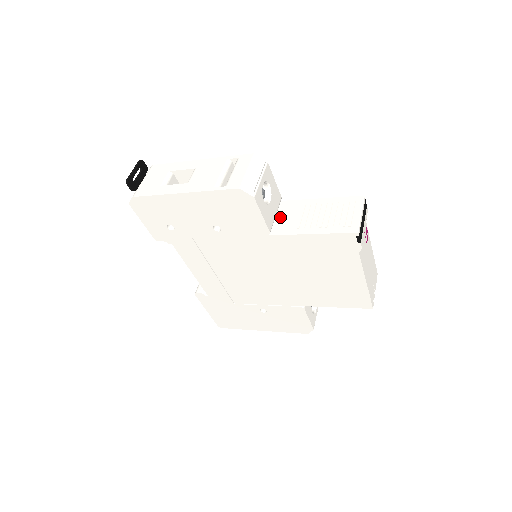
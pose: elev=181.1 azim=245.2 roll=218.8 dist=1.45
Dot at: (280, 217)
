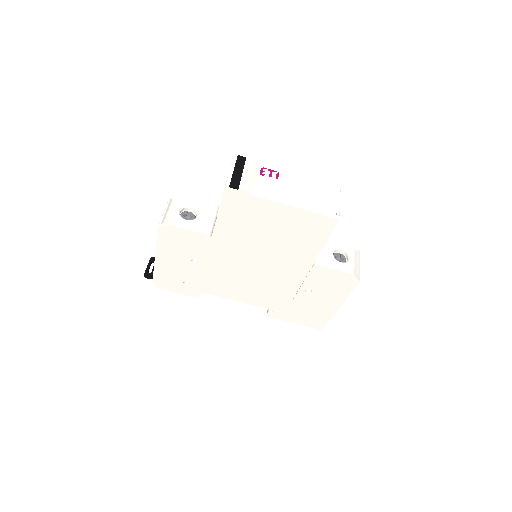
Dot at: occluded
